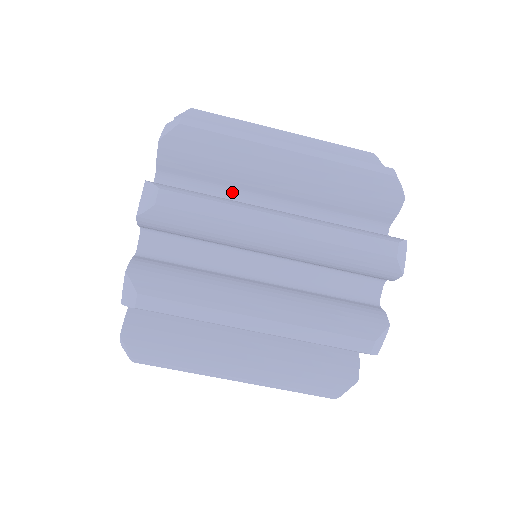
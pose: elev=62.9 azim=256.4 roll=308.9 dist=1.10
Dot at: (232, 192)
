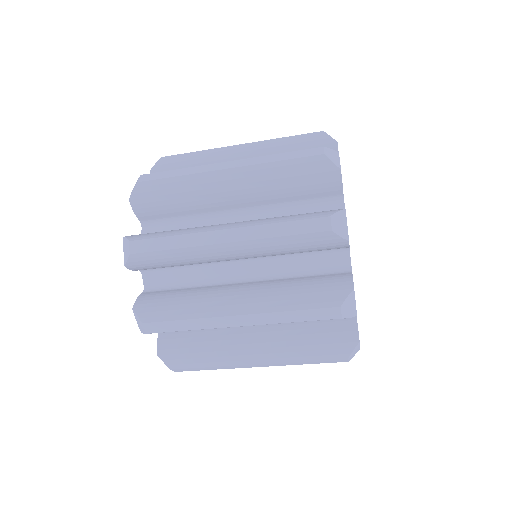
Dot at: occluded
